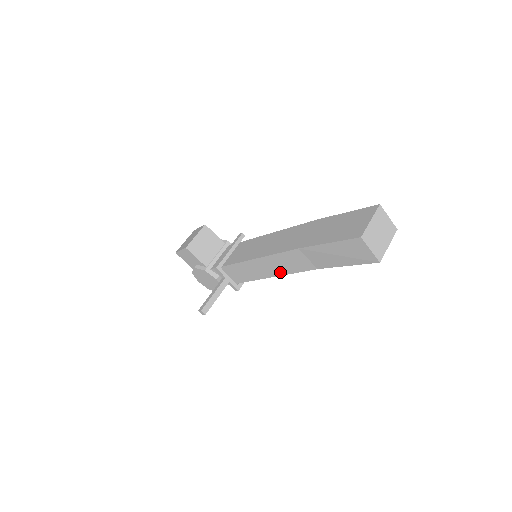
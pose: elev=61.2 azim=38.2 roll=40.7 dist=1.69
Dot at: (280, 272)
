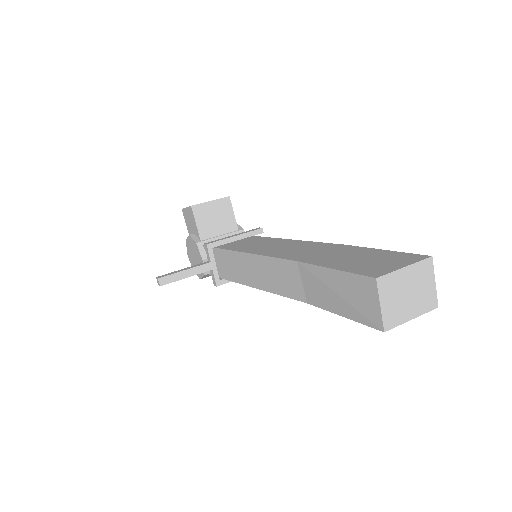
Dot at: (266, 285)
